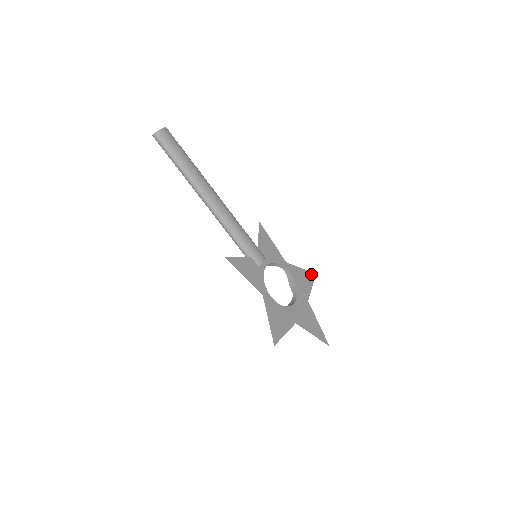
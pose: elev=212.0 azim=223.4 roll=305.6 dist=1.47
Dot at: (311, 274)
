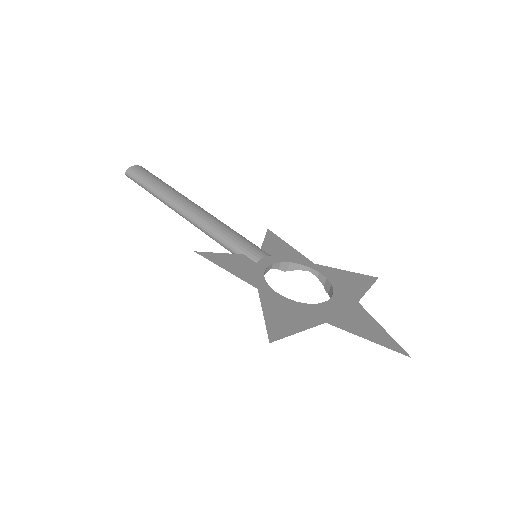
Dot at: (367, 277)
